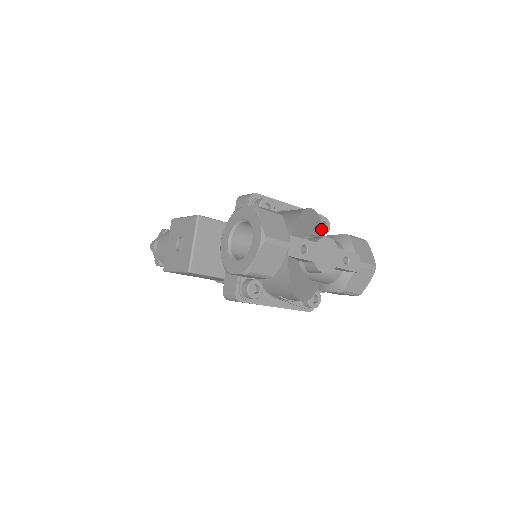
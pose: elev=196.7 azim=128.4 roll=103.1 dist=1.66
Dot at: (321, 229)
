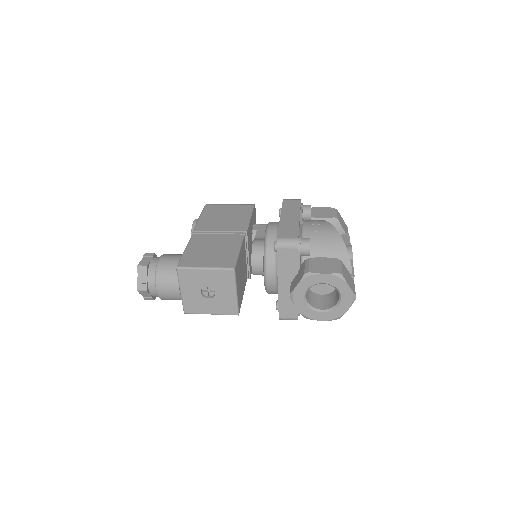
Dot at: occluded
